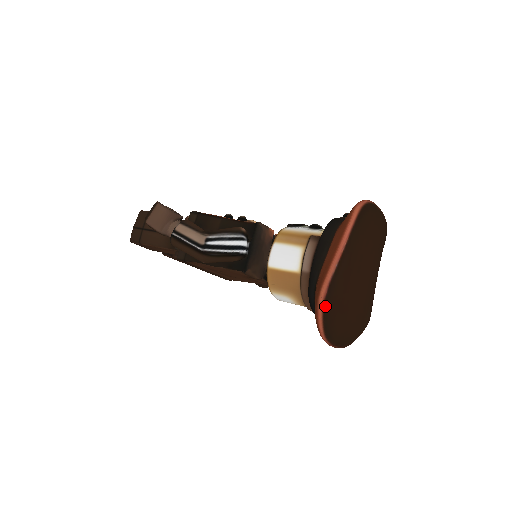
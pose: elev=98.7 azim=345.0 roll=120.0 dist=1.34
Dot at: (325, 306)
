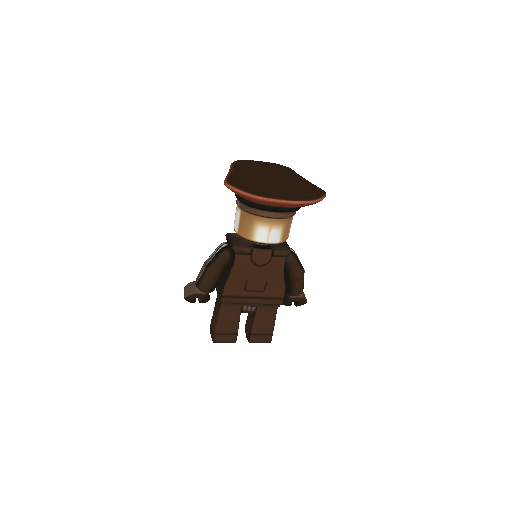
Dot at: (231, 184)
